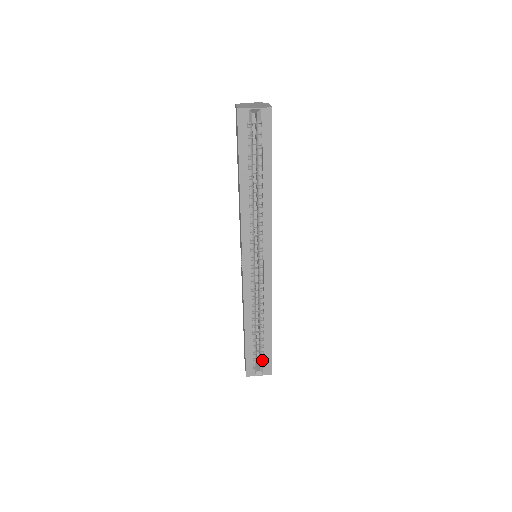
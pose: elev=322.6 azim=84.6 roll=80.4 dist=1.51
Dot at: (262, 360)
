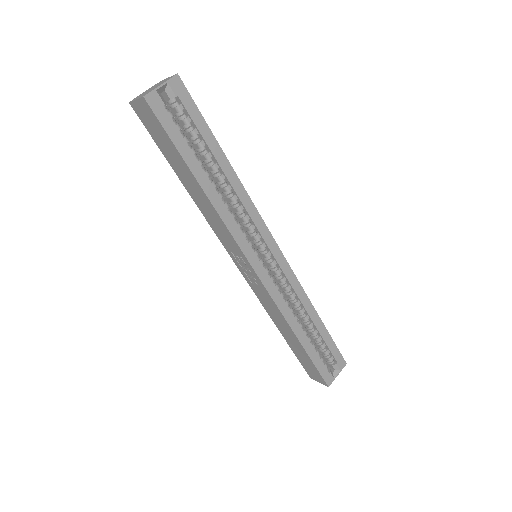
Dot at: (330, 357)
